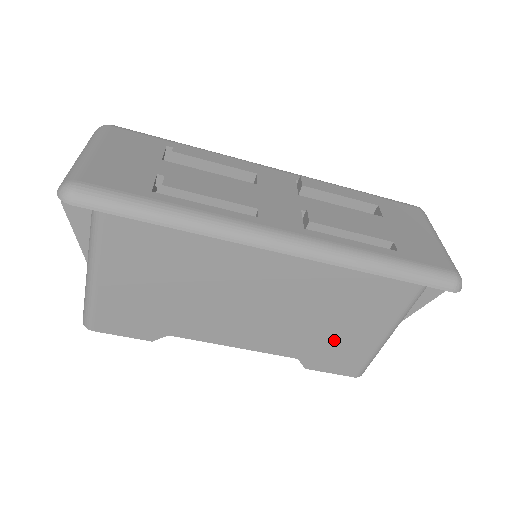
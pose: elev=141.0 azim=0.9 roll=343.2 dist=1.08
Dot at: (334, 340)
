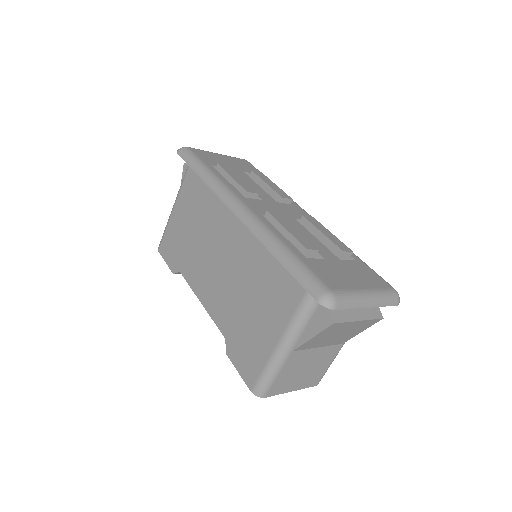
Dot at: (247, 329)
